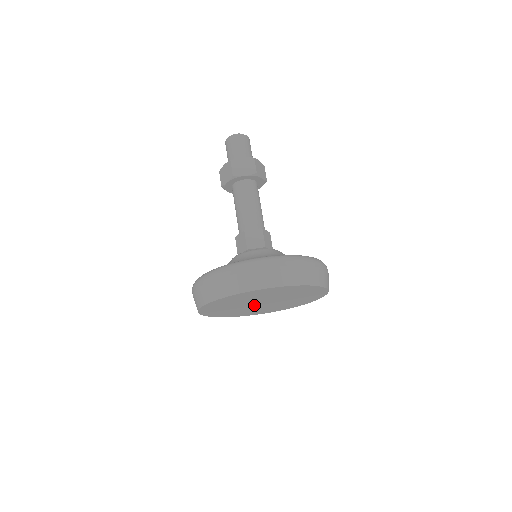
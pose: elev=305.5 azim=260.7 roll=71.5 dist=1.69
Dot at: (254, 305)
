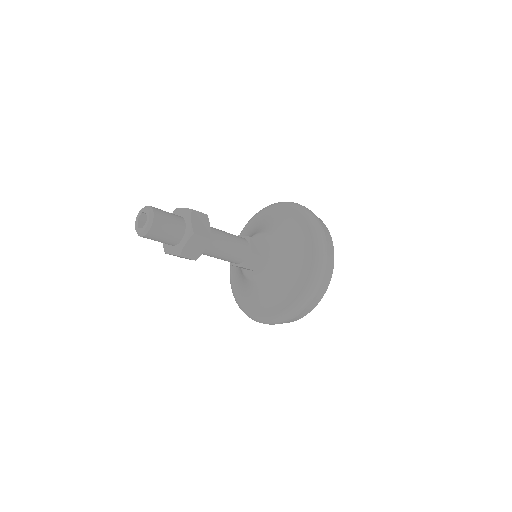
Dot at: occluded
